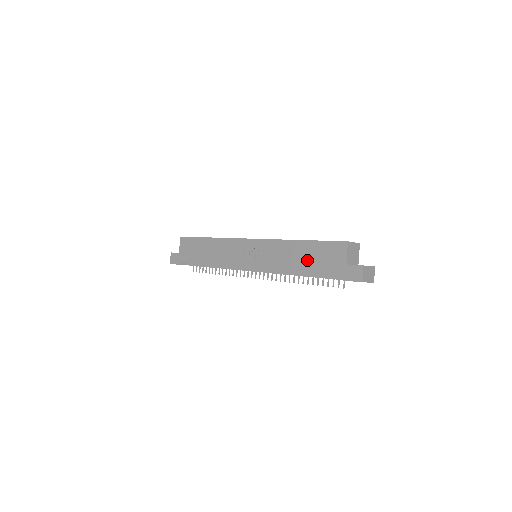
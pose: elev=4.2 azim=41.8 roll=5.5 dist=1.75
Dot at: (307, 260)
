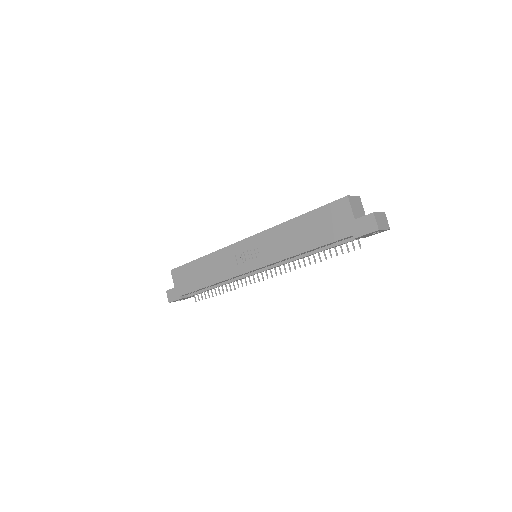
Dot at: (311, 234)
